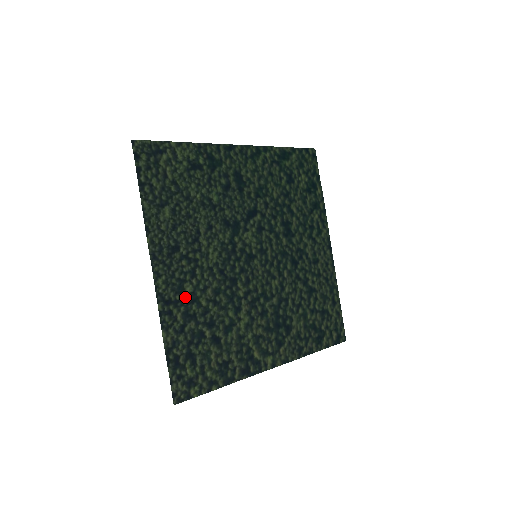
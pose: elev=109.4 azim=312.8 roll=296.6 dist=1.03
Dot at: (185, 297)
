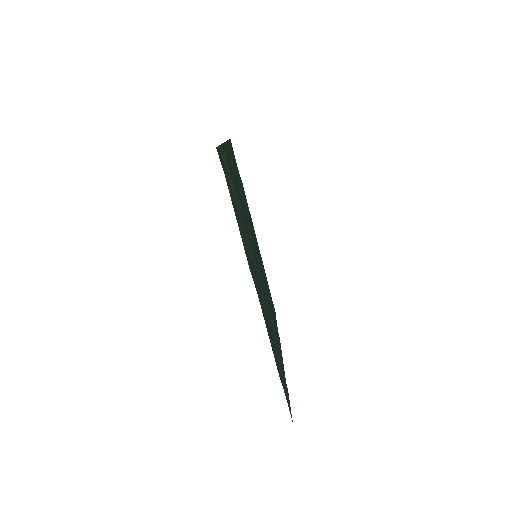
Dot at: (265, 315)
